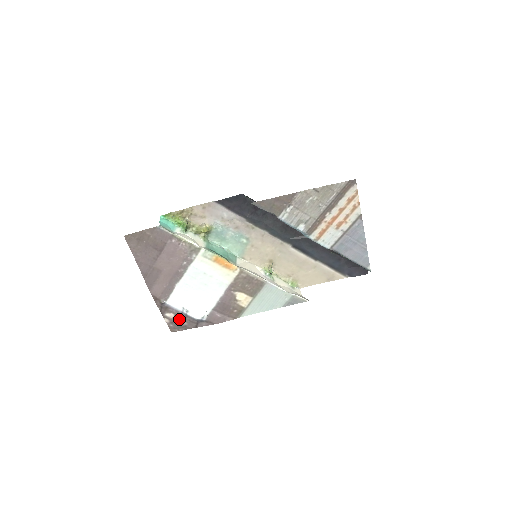
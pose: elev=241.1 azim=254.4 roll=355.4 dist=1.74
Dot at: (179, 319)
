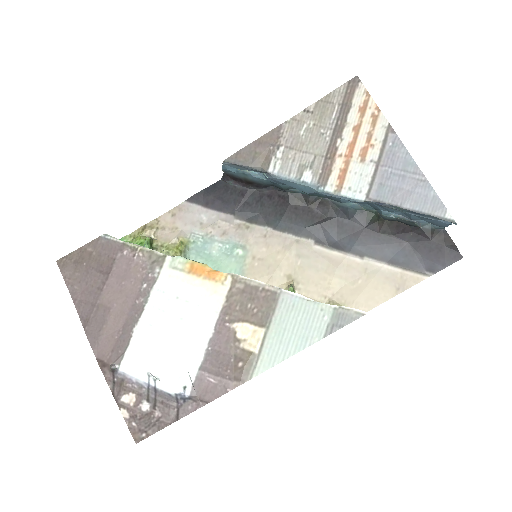
Dot at: (145, 405)
